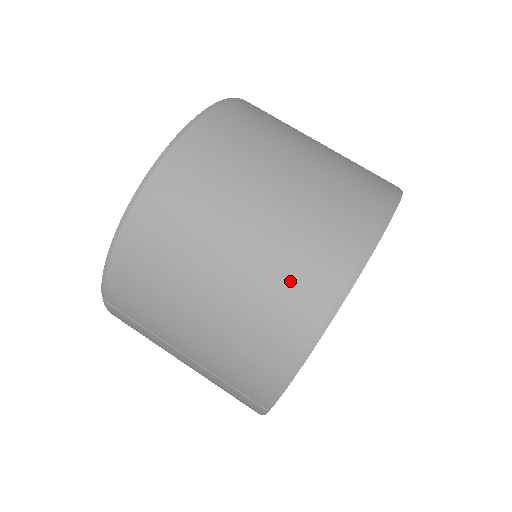
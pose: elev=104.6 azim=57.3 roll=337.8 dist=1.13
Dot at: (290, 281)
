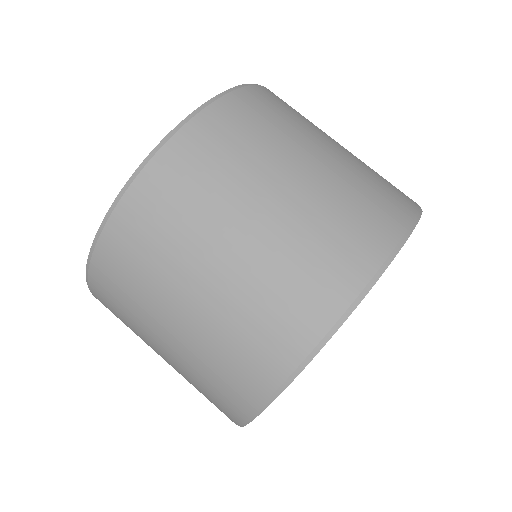
Dot at: (221, 375)
